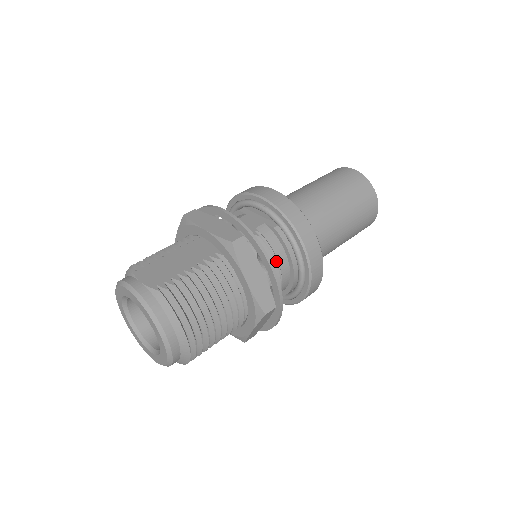
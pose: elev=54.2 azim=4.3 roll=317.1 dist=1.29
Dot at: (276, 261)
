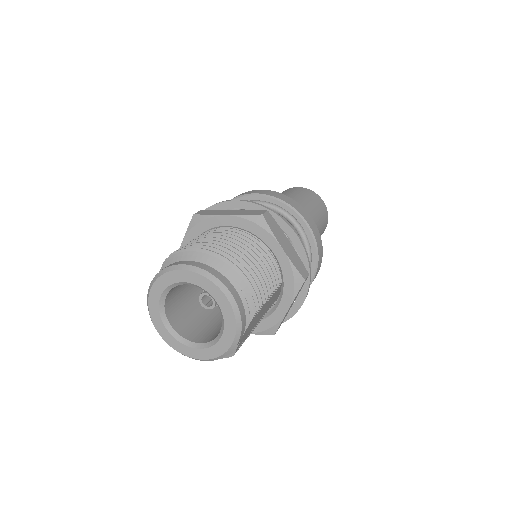
Dot at: occluded
